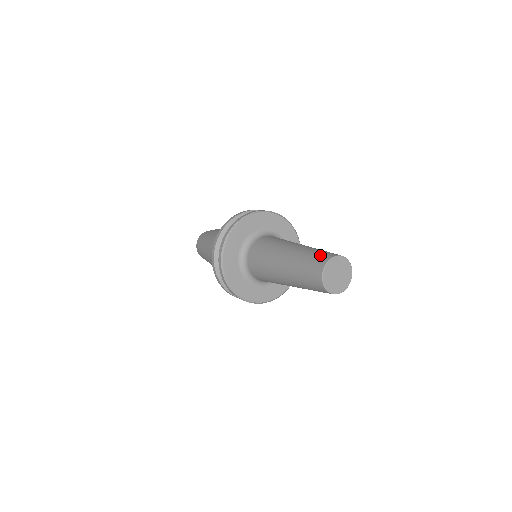
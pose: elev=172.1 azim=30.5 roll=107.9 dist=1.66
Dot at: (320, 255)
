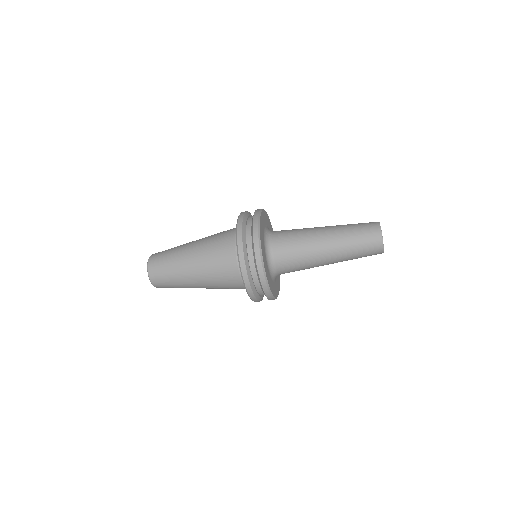
Dot at: (367, 226)
